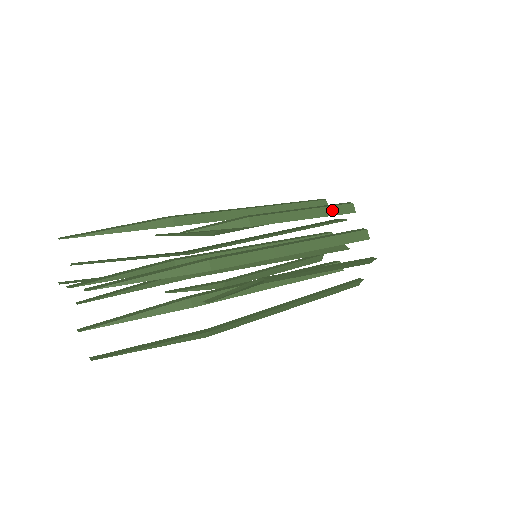
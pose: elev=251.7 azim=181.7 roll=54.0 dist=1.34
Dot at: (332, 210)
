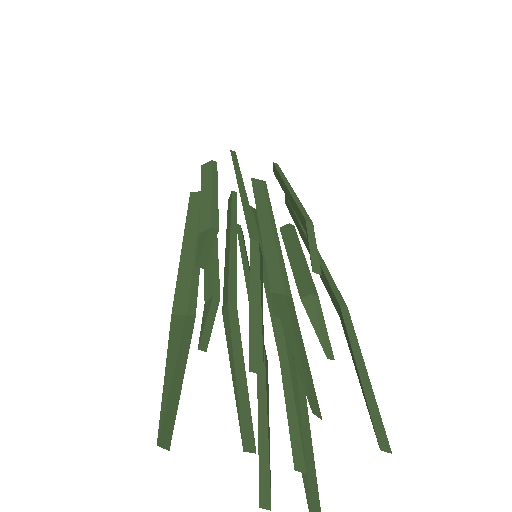
Dot at: occluded
